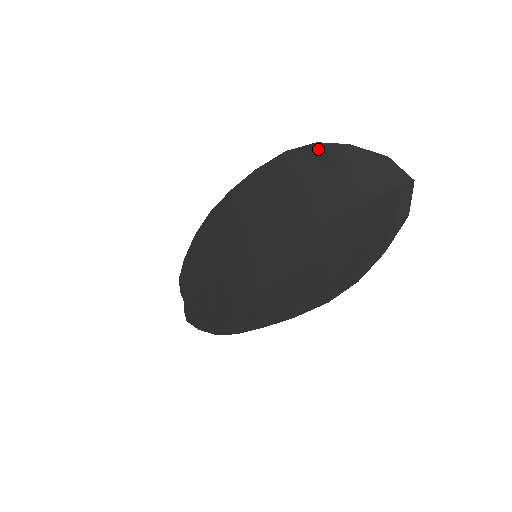
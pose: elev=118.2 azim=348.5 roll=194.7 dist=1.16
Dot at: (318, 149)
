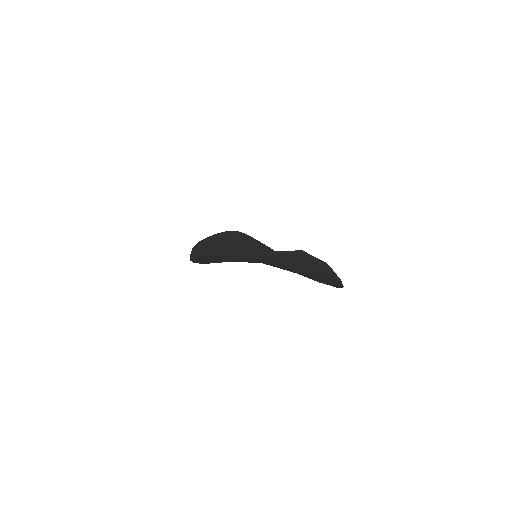
Dot at: occluded
